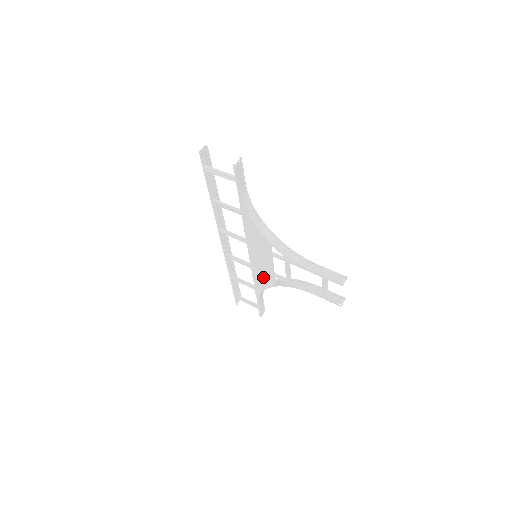
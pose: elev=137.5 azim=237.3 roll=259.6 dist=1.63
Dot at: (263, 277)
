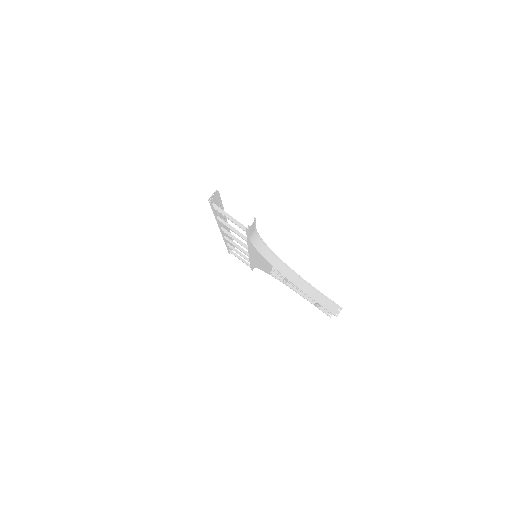
Dot at: (260, 266)
